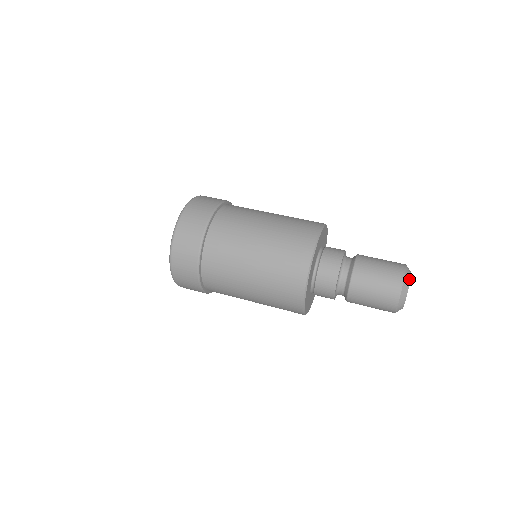
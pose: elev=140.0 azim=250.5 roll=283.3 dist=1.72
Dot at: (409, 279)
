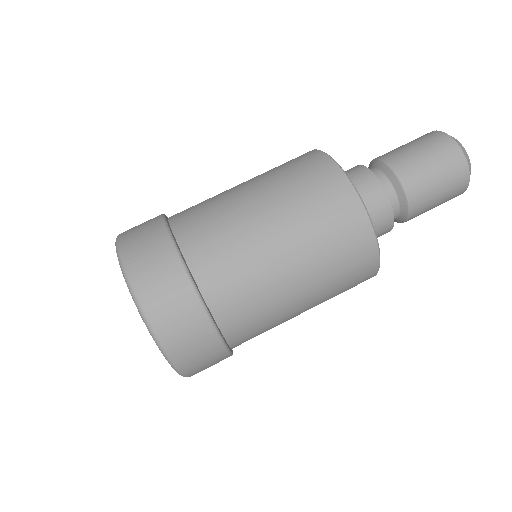
Dot at: (469, 161)
